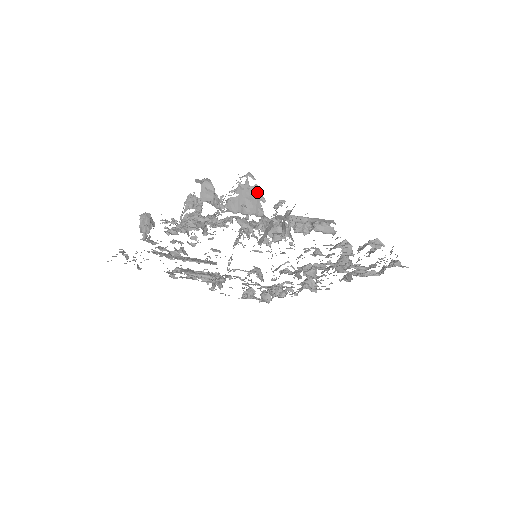
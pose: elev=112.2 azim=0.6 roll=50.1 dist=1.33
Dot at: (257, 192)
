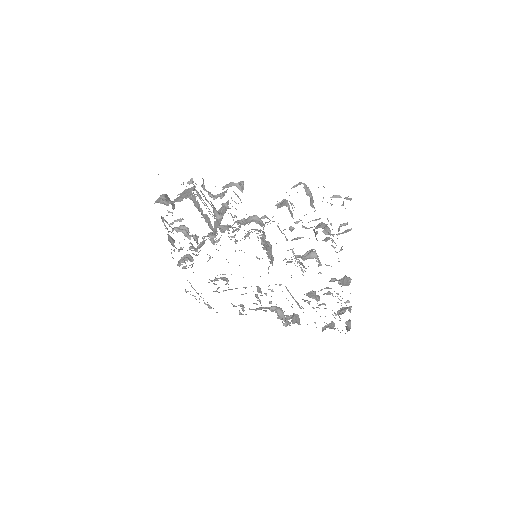
Dot at: (193, 188)
